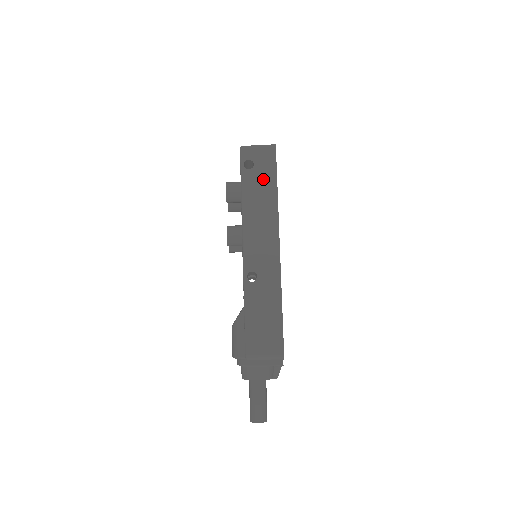
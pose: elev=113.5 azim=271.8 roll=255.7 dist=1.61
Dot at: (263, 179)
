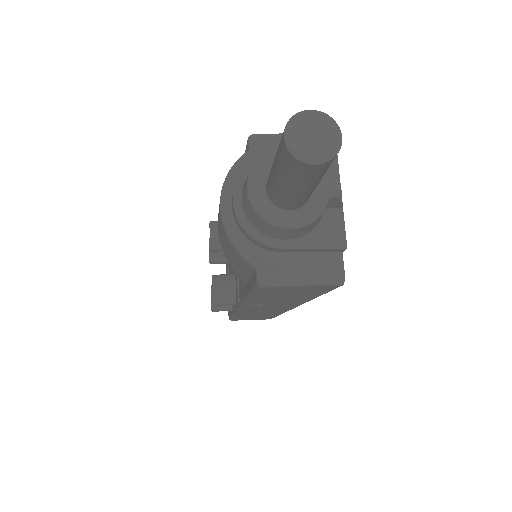
Dot at: occluded
